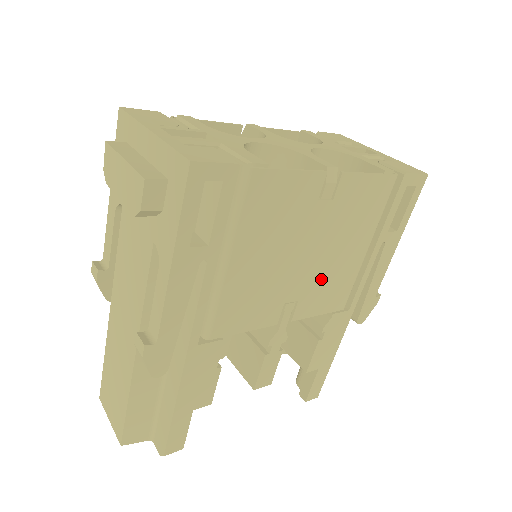
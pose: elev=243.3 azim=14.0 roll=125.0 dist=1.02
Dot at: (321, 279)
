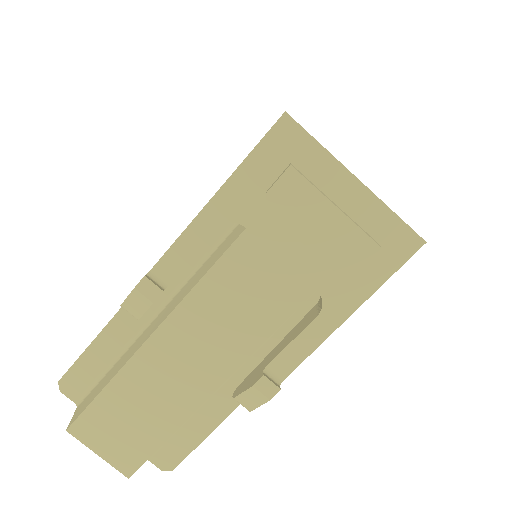
Dot at: occluded
